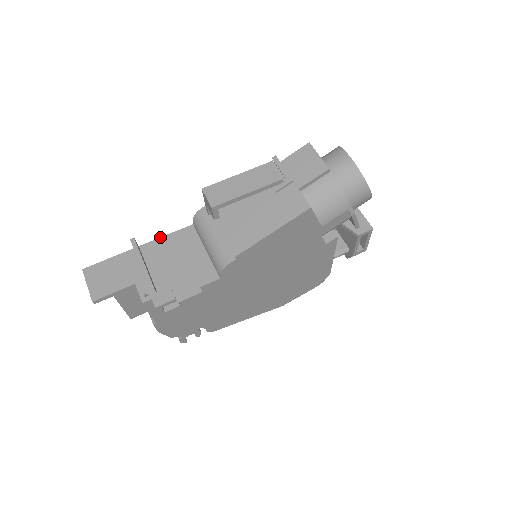
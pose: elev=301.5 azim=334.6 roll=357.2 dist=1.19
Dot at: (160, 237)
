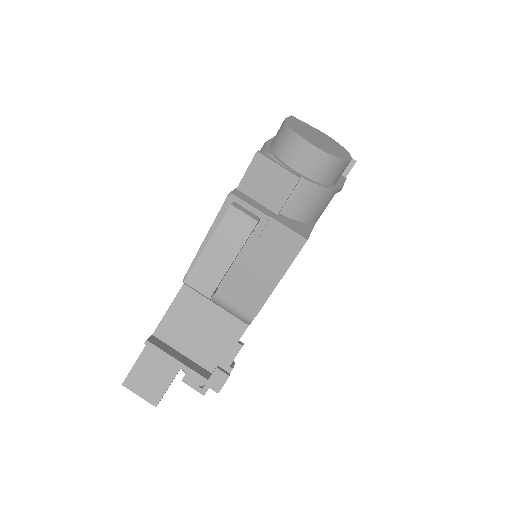
Dot at: occluded
